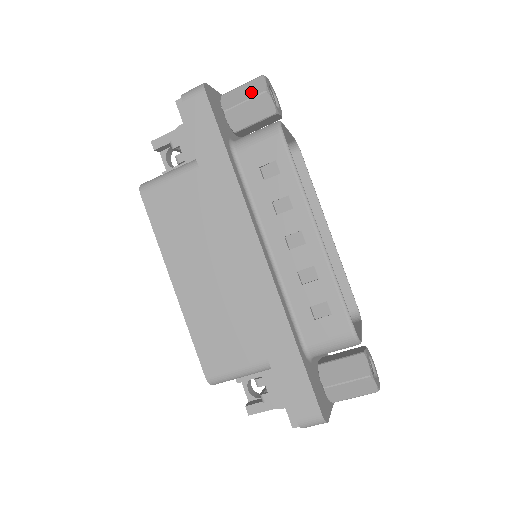
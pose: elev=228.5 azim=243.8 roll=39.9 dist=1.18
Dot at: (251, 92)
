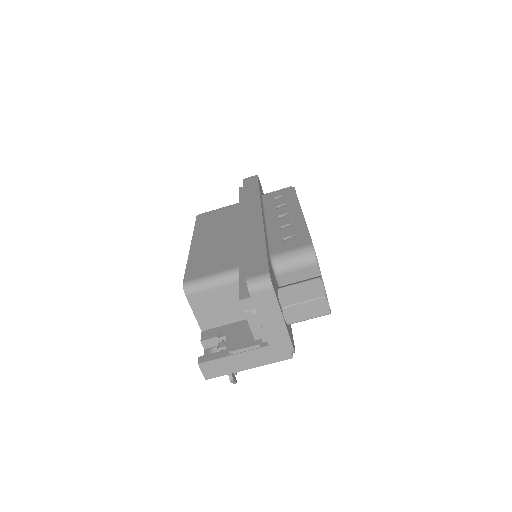
Dot at: occluded
